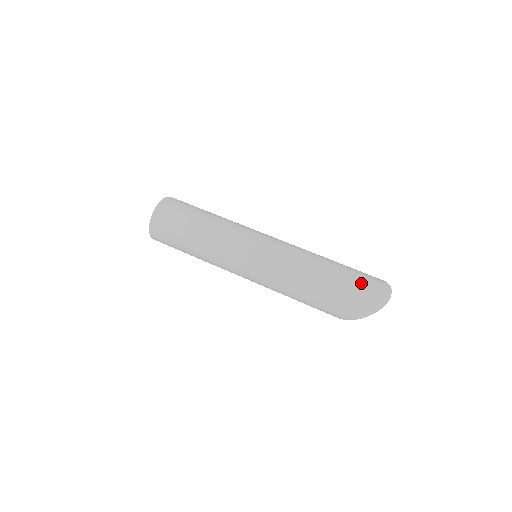
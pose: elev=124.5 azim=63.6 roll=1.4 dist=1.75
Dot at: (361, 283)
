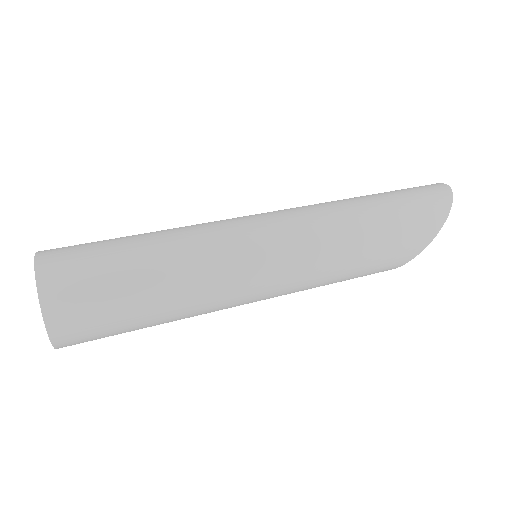
Dot at: (405, 189)
